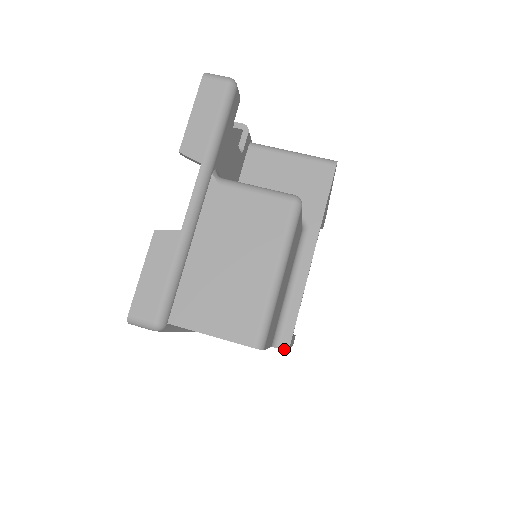
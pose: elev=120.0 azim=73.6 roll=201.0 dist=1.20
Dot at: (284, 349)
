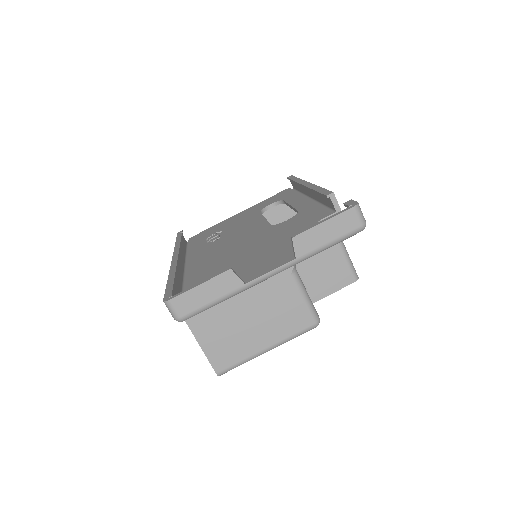
Dot at: occluded
